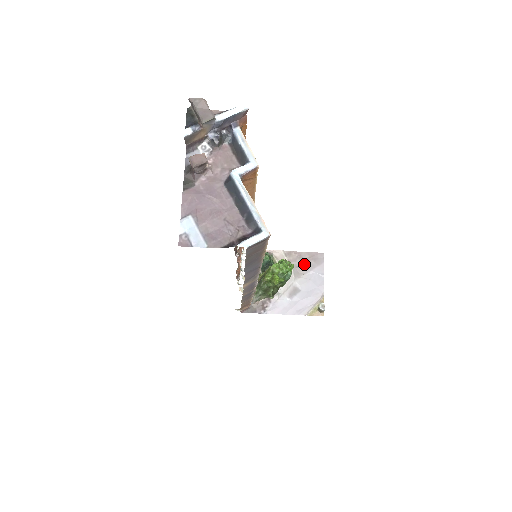
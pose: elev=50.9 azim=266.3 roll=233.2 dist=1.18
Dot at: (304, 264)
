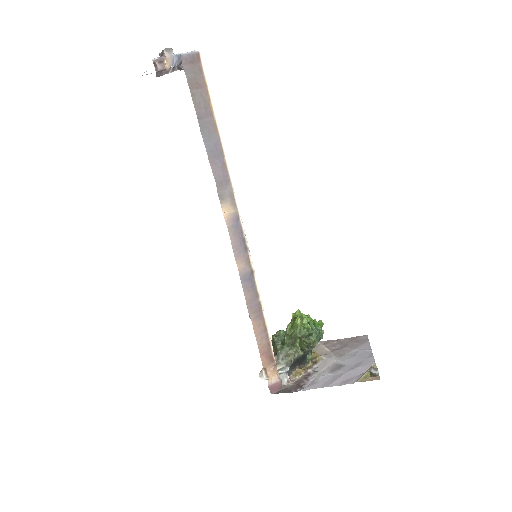
Dot at: (345, 346)
